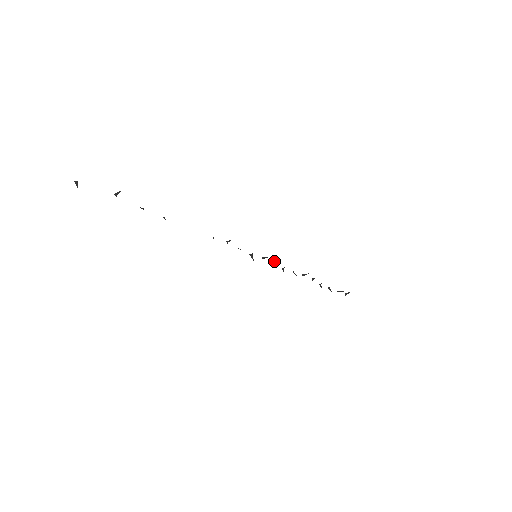
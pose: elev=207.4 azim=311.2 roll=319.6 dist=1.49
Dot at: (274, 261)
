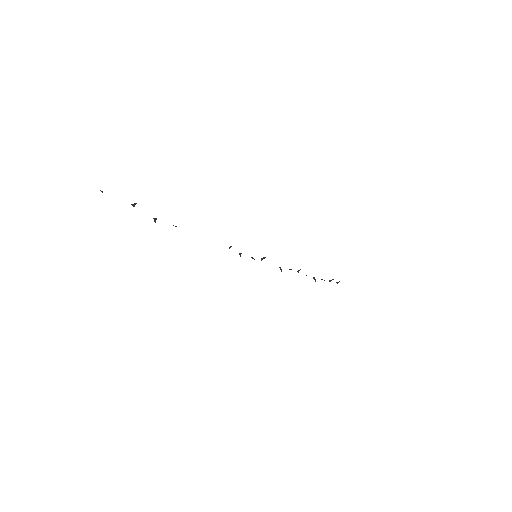
Dot at: occluded
